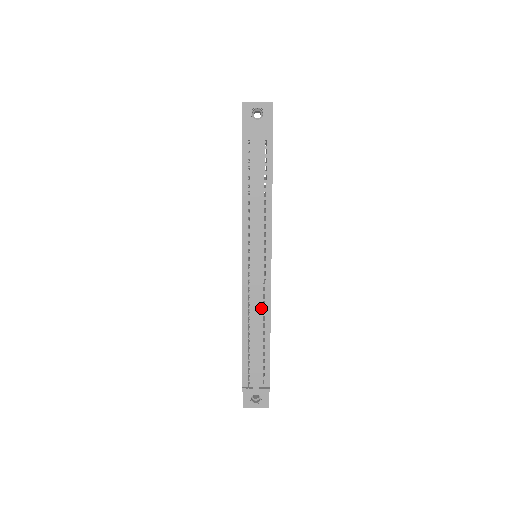
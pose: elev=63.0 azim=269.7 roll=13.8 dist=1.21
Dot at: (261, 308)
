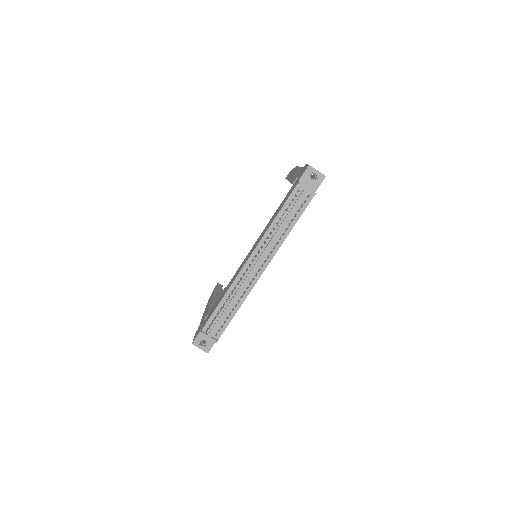
Dot at: (244, 289)
